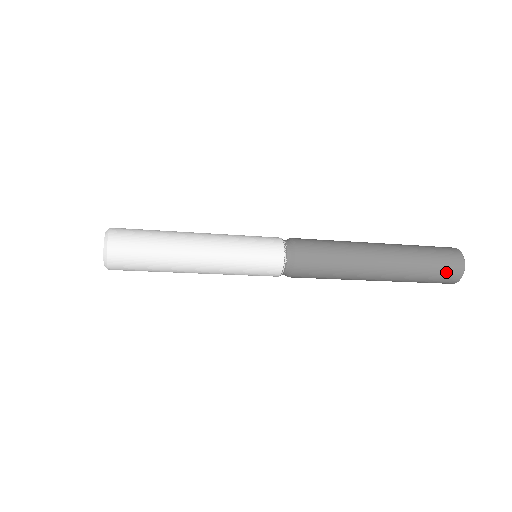
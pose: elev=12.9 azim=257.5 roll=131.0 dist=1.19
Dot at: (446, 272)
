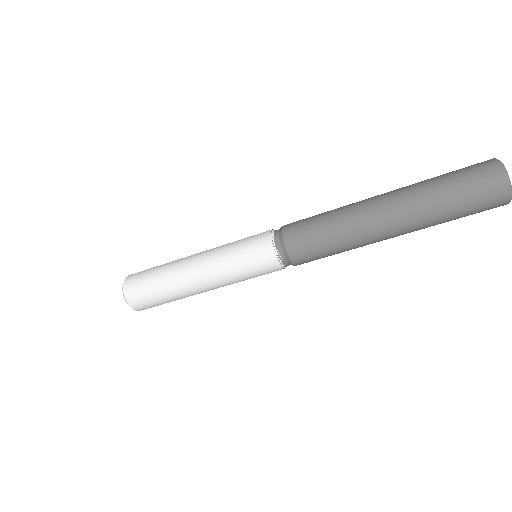
Dot at: (482, 198)
